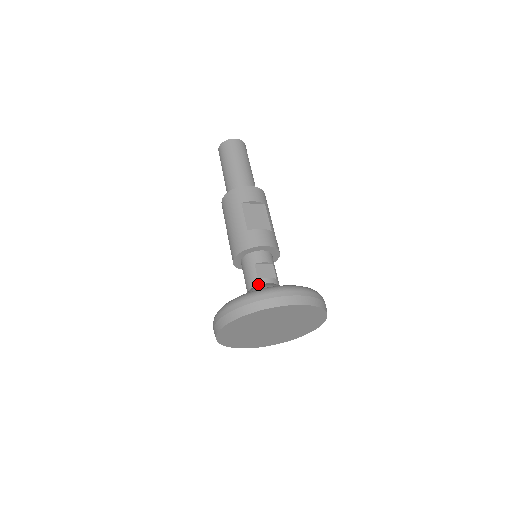
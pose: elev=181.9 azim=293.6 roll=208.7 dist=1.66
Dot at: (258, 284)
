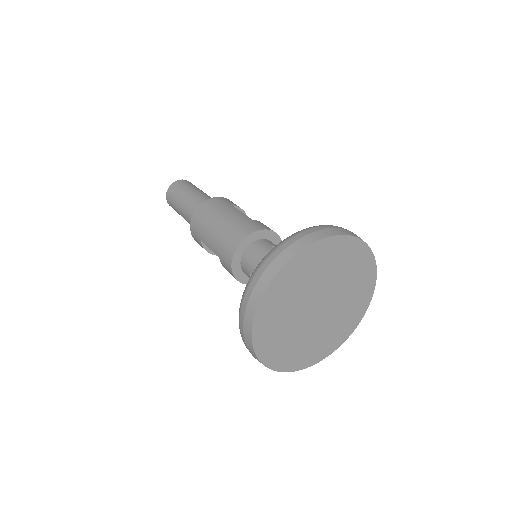
Dot at: occluded
